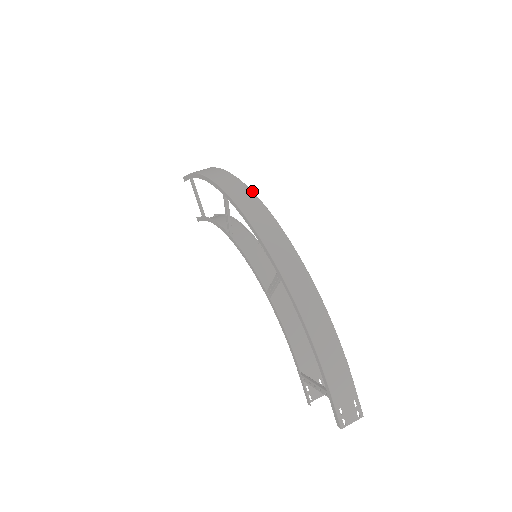
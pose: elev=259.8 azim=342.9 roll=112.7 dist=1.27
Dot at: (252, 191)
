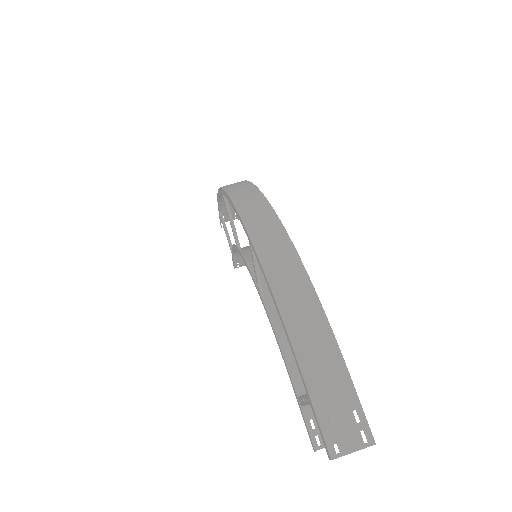
Dot at: (248, 181)
